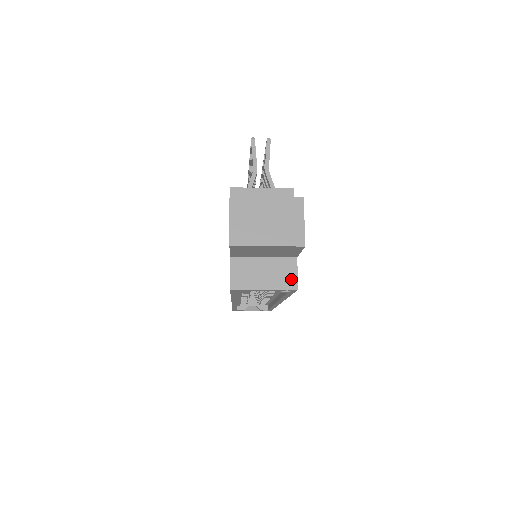
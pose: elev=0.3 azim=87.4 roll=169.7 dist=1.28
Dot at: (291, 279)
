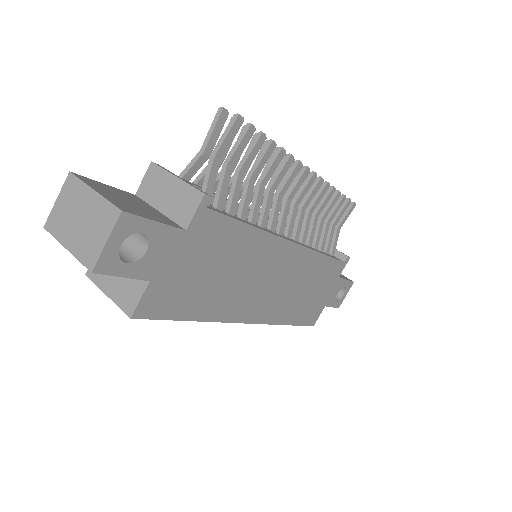
Dot at: (132, 302)
